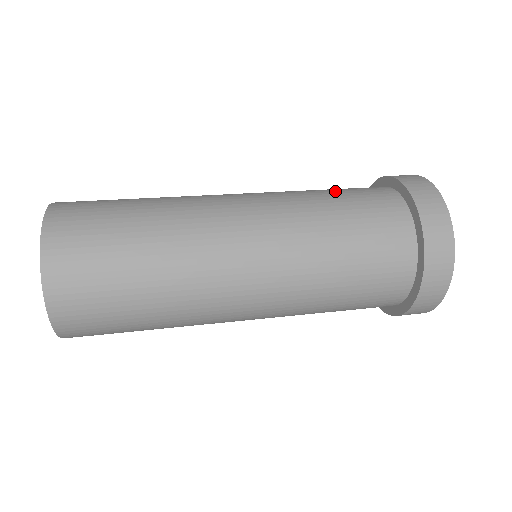
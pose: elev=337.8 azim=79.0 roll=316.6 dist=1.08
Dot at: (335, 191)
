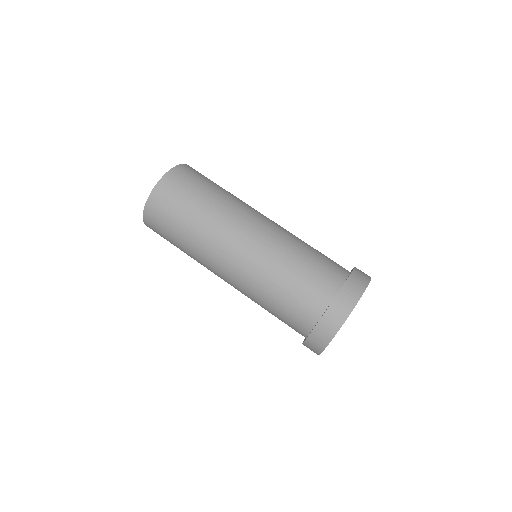
Dot at: (296, 278)
